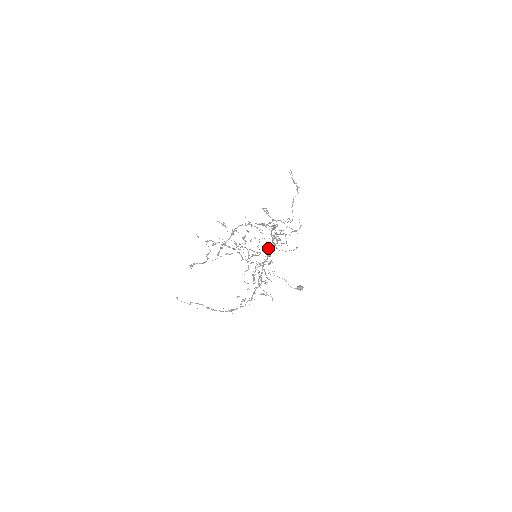
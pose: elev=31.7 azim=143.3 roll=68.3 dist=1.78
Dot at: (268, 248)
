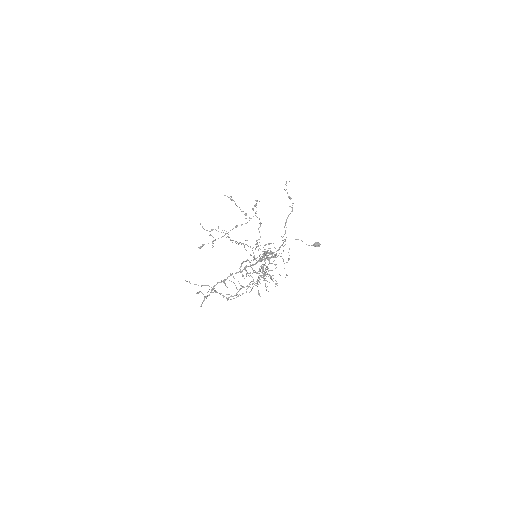
Dot at: occluded
